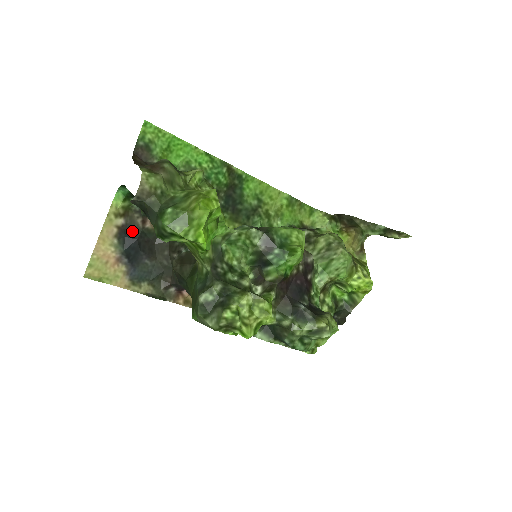
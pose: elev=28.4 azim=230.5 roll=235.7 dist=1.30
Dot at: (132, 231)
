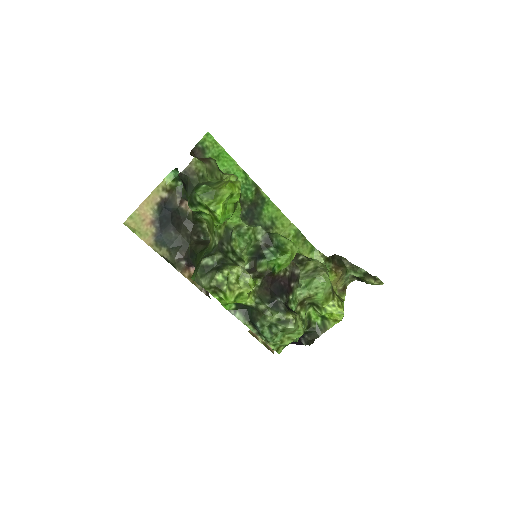
Dot at: (170, 206)
